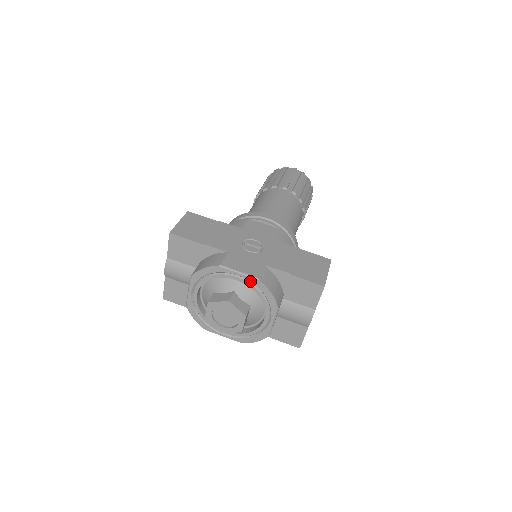
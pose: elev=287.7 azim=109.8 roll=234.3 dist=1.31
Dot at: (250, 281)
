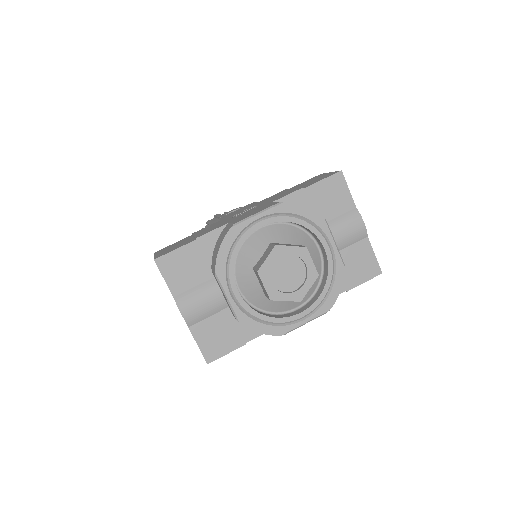
Dot at: (276, 213)
